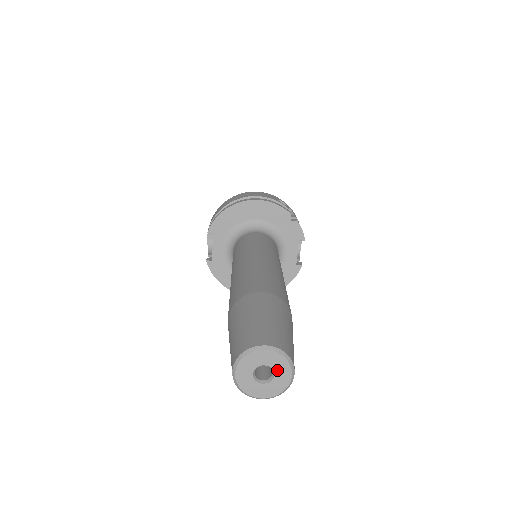
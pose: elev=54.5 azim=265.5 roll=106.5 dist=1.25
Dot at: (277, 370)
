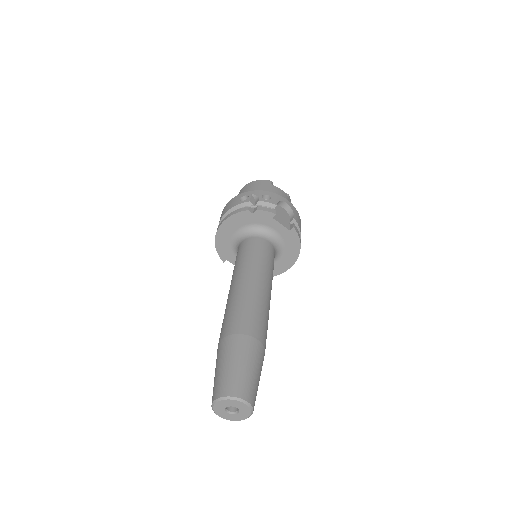
Dot at: (234, 405)
